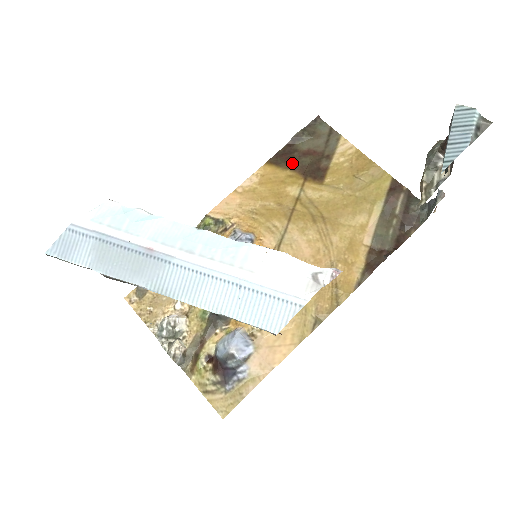
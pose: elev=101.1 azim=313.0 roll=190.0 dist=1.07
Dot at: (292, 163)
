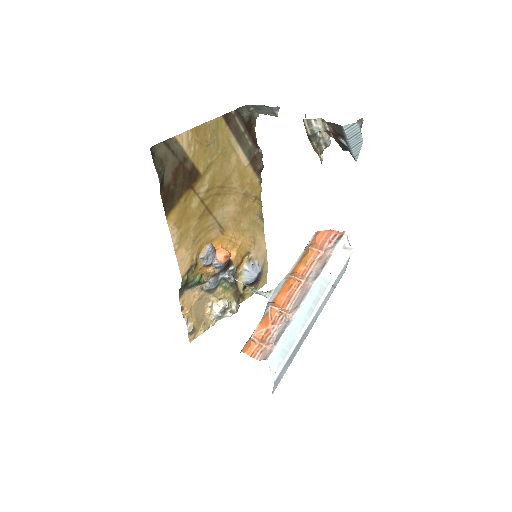
Dot at: (177, 194)
